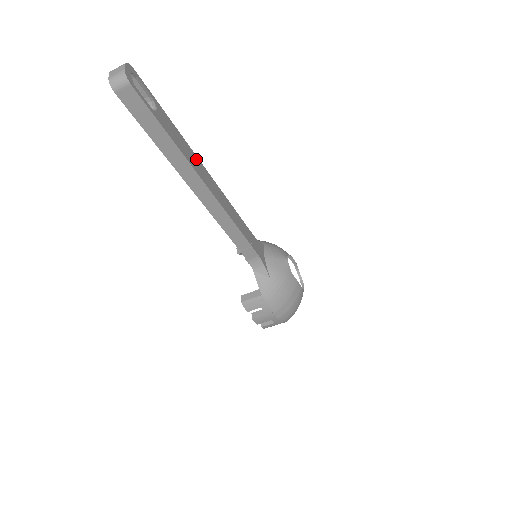
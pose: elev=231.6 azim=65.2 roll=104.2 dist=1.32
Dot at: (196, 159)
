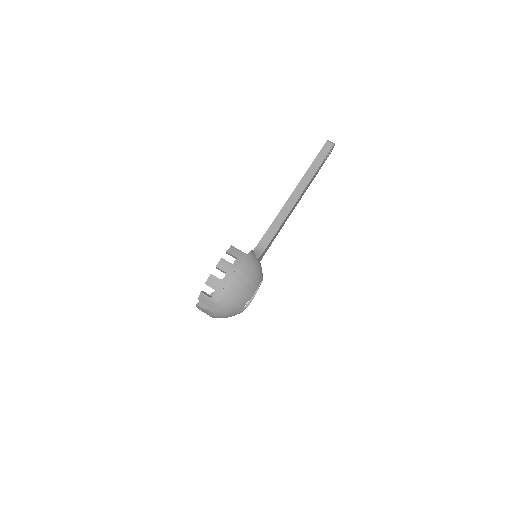
Dot at: occluded
